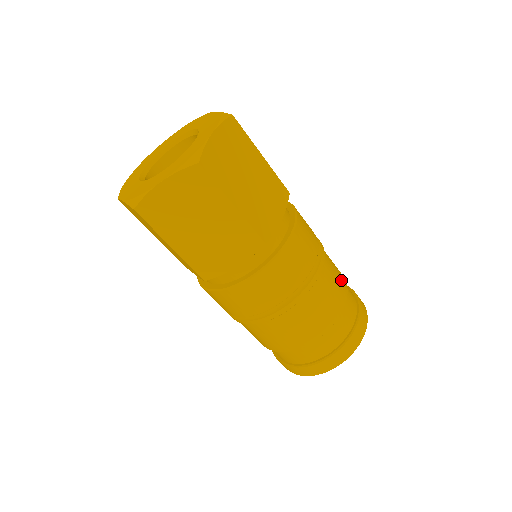
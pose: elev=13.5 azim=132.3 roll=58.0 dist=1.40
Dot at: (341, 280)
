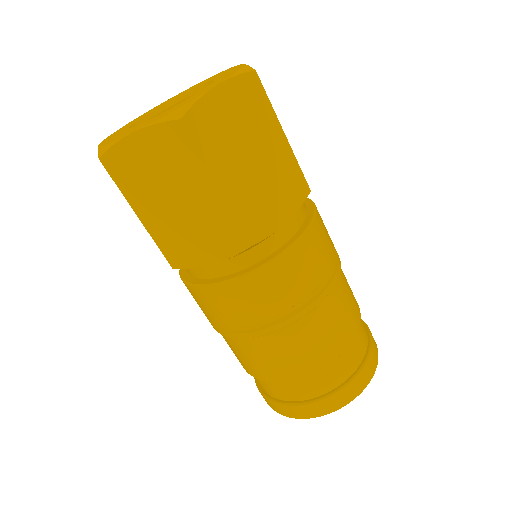
Dot at: (352, 316)
